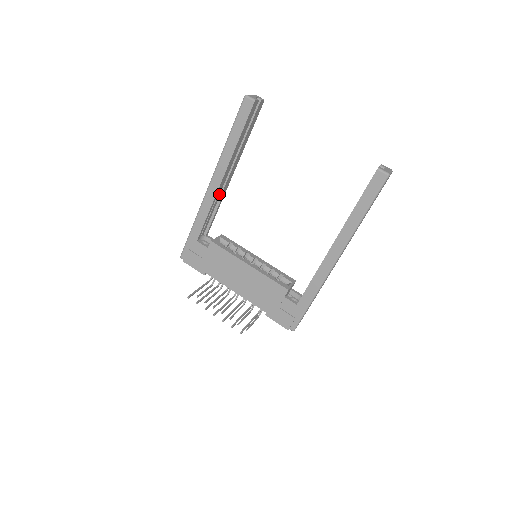
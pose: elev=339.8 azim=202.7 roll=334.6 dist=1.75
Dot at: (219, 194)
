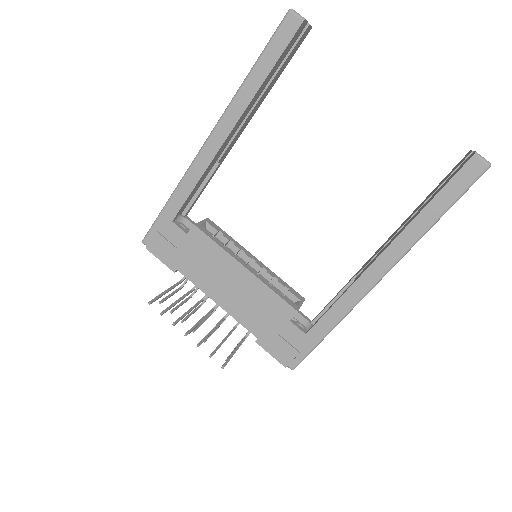
Dot at: (218, 157)
